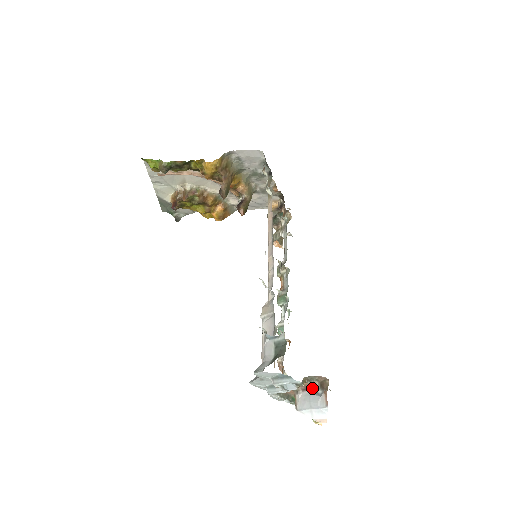
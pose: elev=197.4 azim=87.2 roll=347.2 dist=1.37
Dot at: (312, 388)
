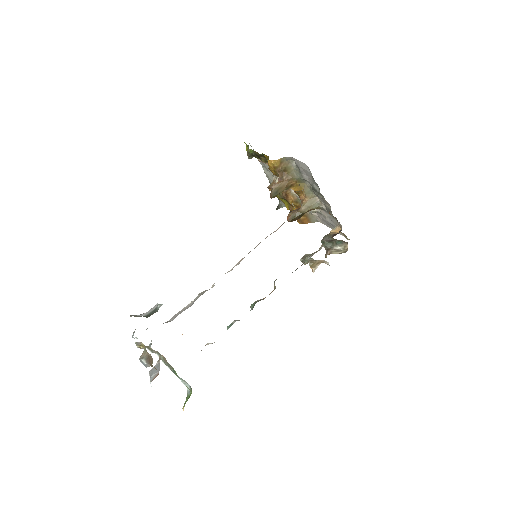
Dot at: (142, 354)
